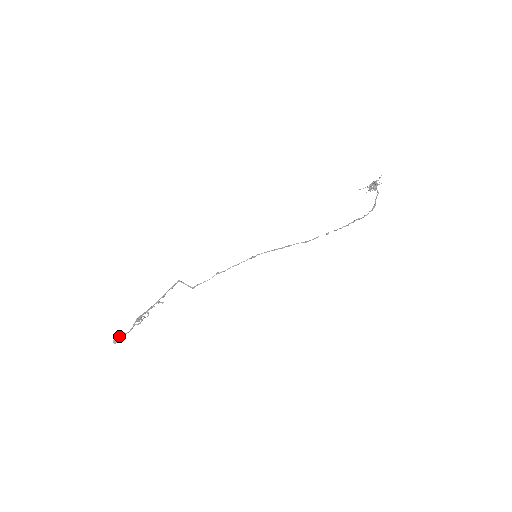
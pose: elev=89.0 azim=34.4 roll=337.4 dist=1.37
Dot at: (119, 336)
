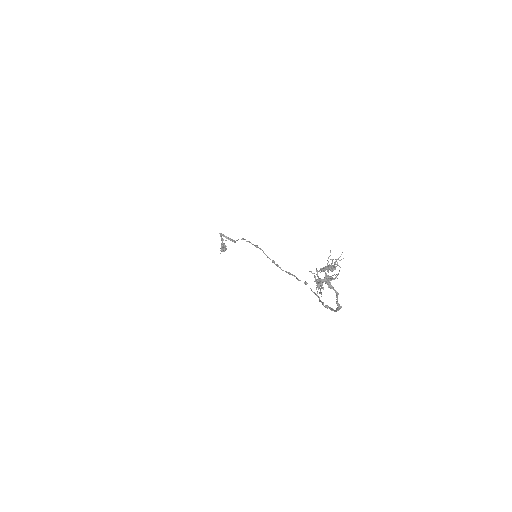
Dot at: occluded
